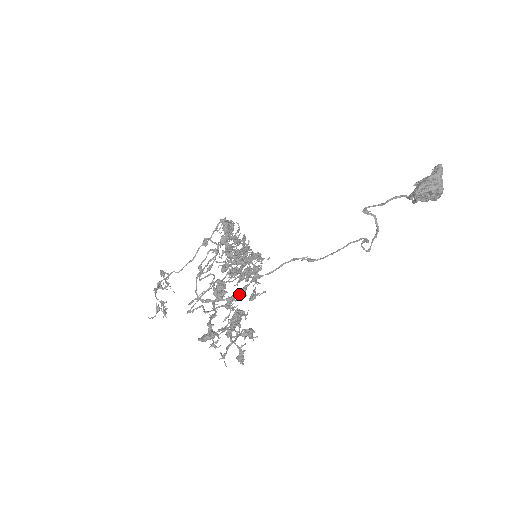
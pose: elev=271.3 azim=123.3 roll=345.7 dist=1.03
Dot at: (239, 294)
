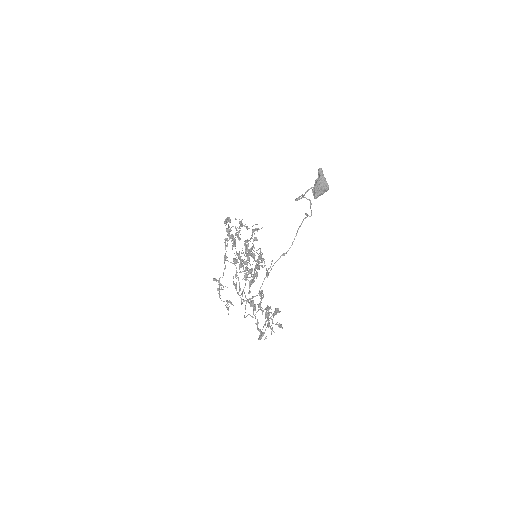
Dot at: (261, 300)
